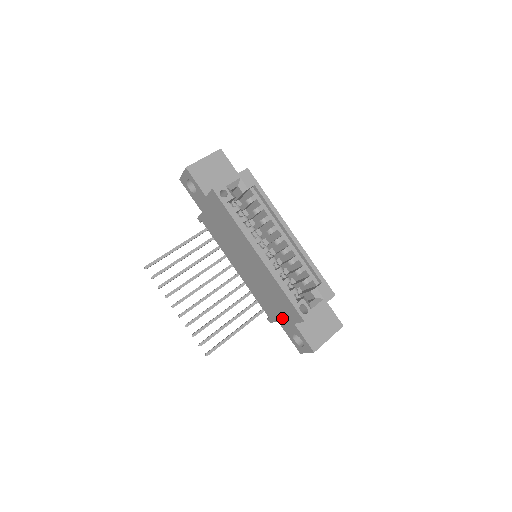
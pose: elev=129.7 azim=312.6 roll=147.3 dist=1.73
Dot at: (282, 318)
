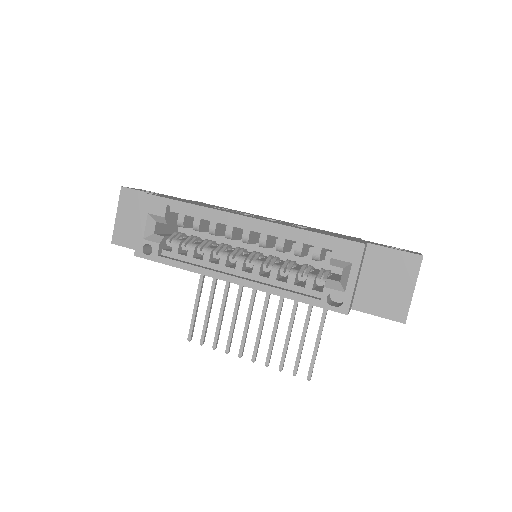
Dot at: occluded
